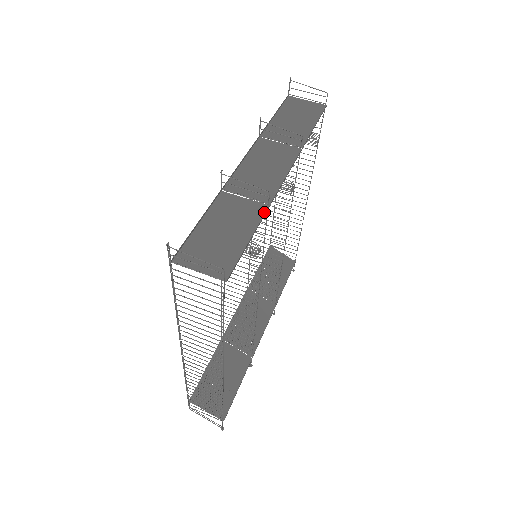
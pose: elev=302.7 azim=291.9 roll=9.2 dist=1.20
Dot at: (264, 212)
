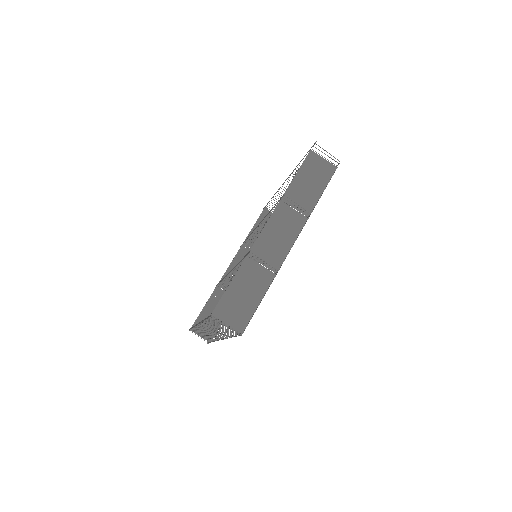
Dot at: (272, 280)
